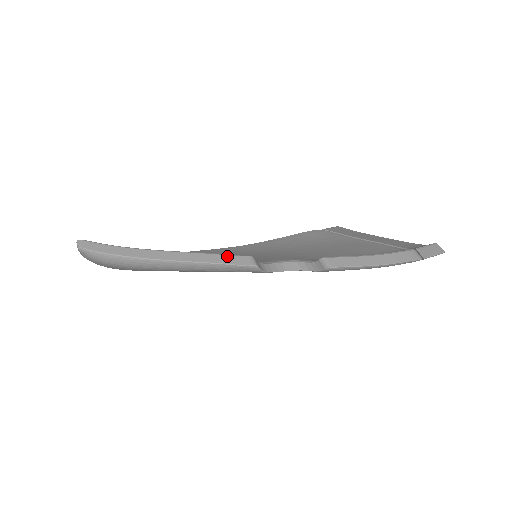
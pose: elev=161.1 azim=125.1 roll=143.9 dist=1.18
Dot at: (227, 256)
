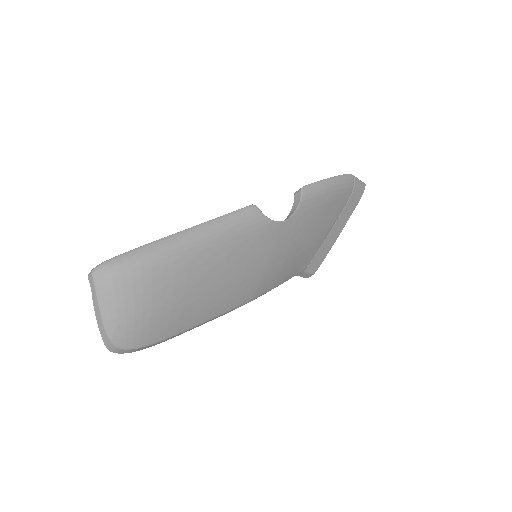
Dot at: occluded
